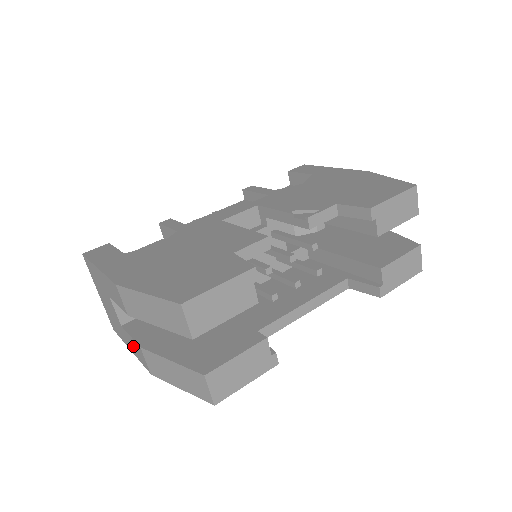
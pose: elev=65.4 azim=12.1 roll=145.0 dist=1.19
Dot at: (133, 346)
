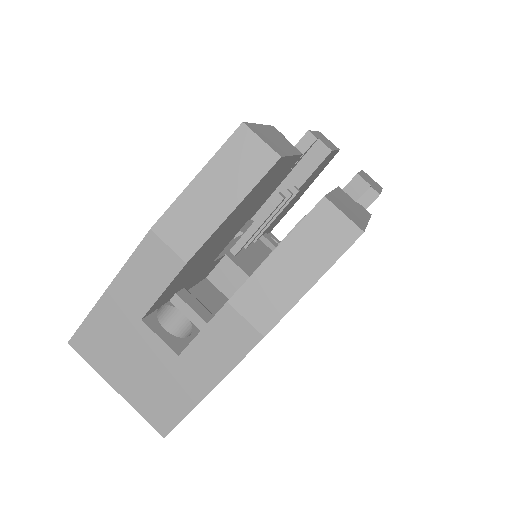
Dot at: (213, 350)
